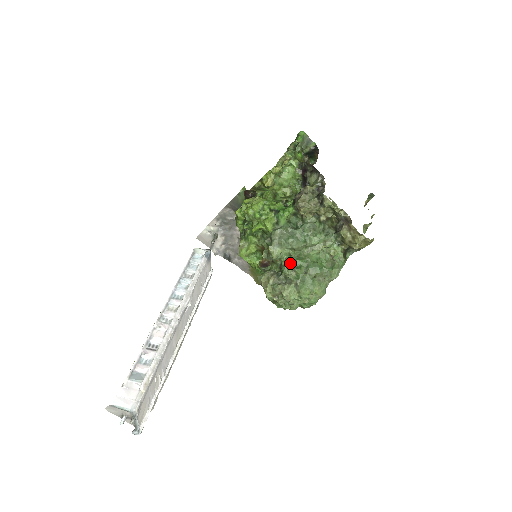
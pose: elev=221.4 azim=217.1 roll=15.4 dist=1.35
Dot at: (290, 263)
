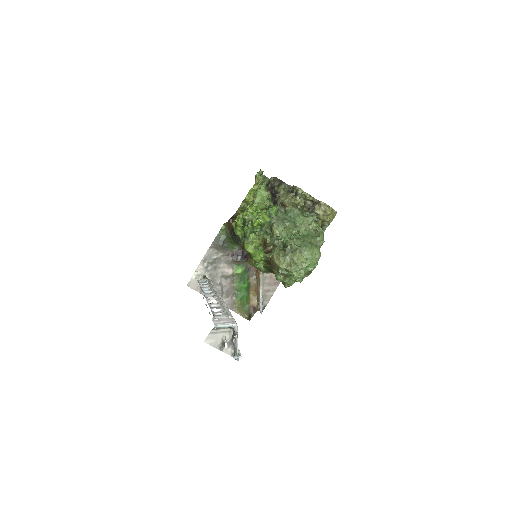
Dot at: (290, 239)
